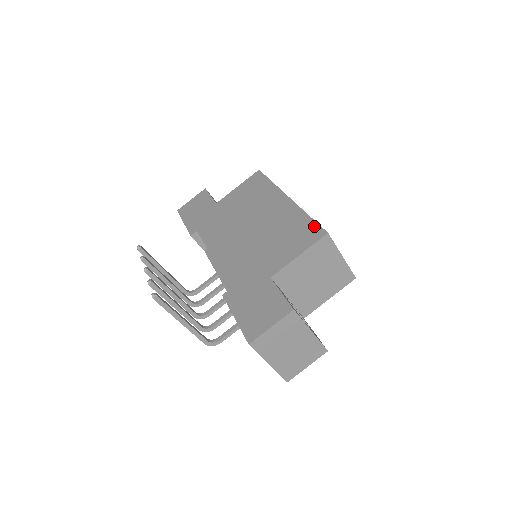
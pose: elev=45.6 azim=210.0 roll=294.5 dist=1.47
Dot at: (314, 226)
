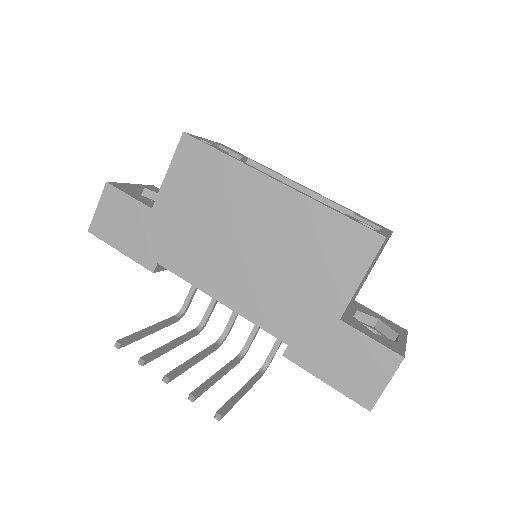
Dot at: (357, 229)
